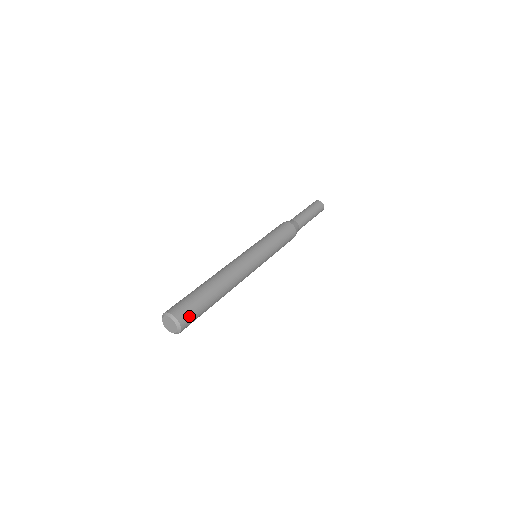
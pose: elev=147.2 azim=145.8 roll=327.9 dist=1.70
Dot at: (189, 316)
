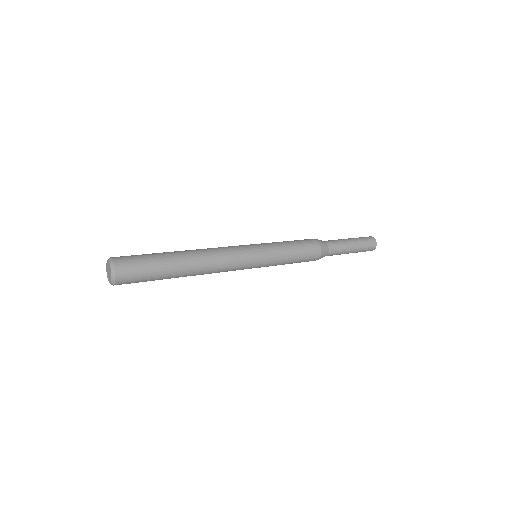
Dot at: (129, 260)
